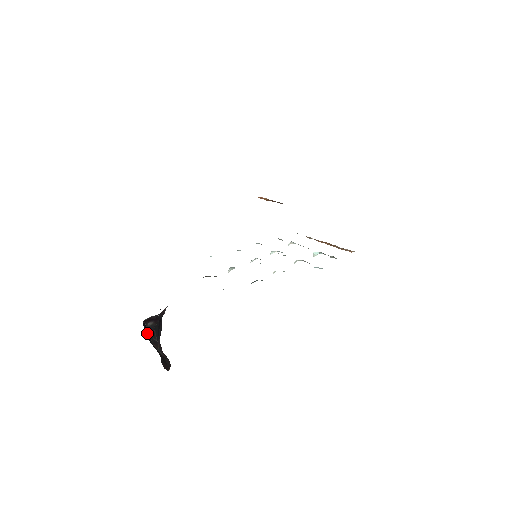
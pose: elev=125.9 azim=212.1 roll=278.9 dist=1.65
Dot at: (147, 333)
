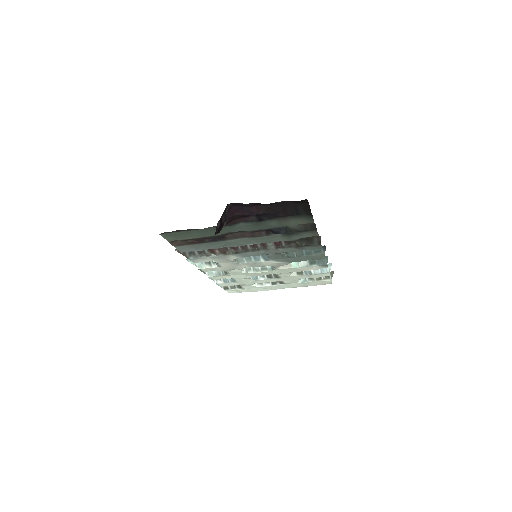
Dot at: occluded
